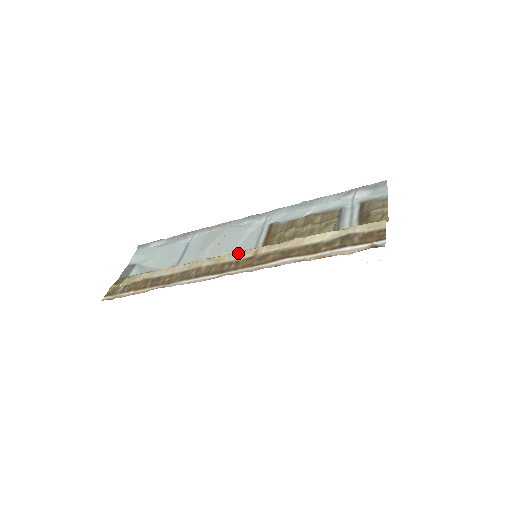
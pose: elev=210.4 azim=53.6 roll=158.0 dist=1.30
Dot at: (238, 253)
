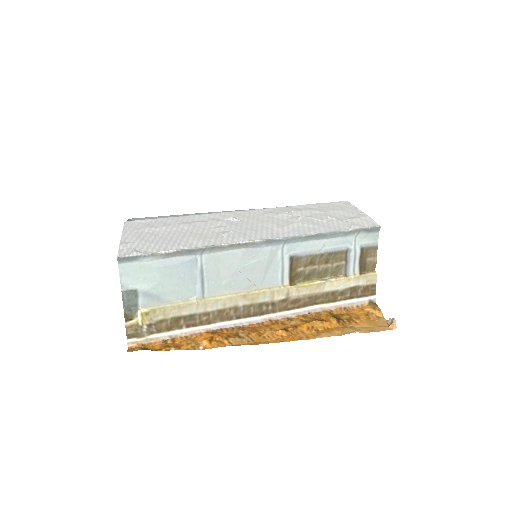
Dot at: (271, 294)
